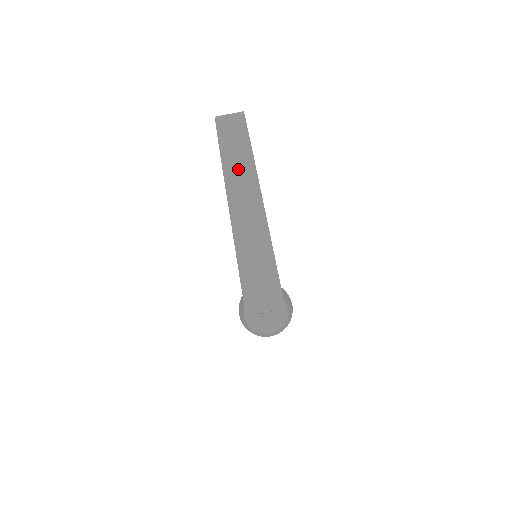
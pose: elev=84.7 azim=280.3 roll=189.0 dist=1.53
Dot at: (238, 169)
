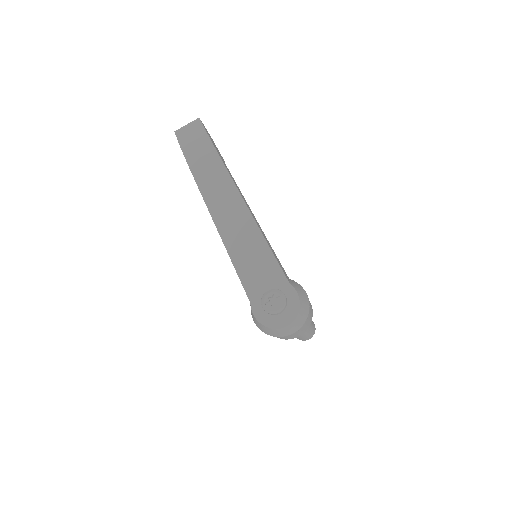
Dot at: (205, 167)
